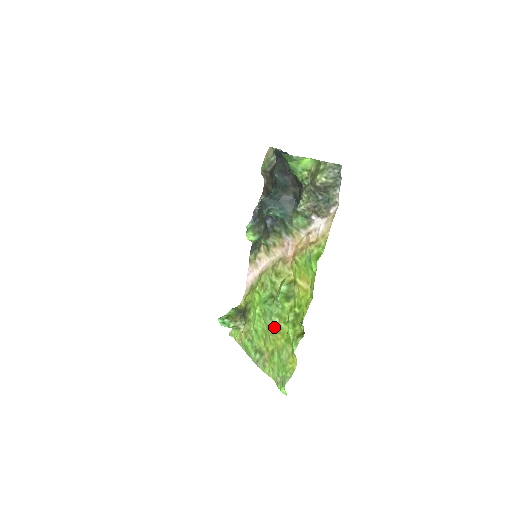
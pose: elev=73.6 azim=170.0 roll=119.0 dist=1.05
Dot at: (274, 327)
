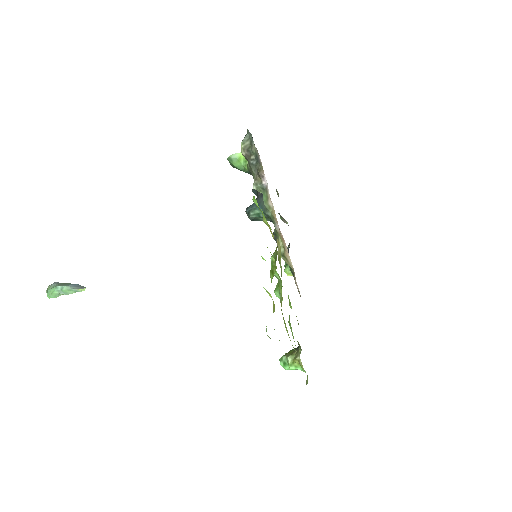
Dot at: (281, 304)
